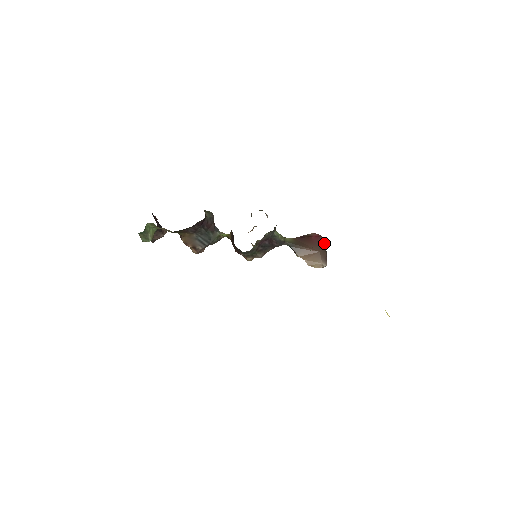
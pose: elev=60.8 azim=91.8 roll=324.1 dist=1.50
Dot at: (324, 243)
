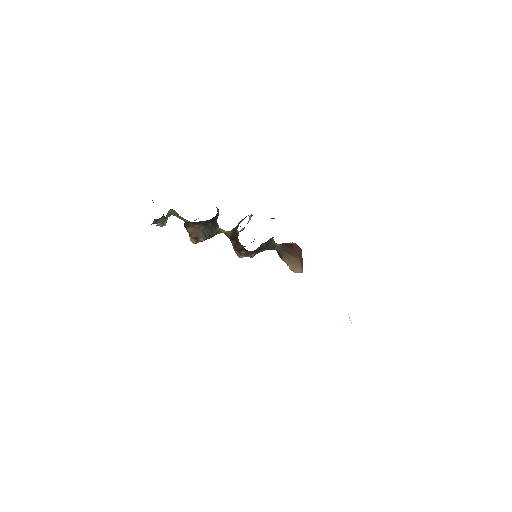
Dot at: occluded
